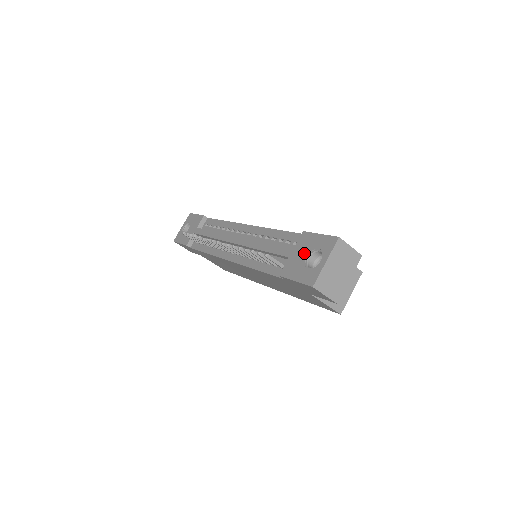
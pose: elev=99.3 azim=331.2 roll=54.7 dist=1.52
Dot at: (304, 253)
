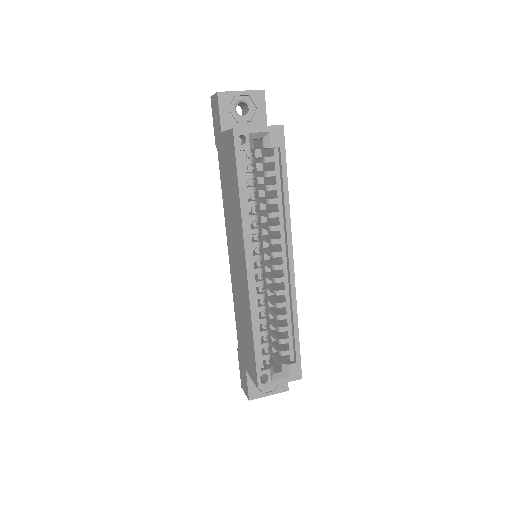
Dot at: occluded
